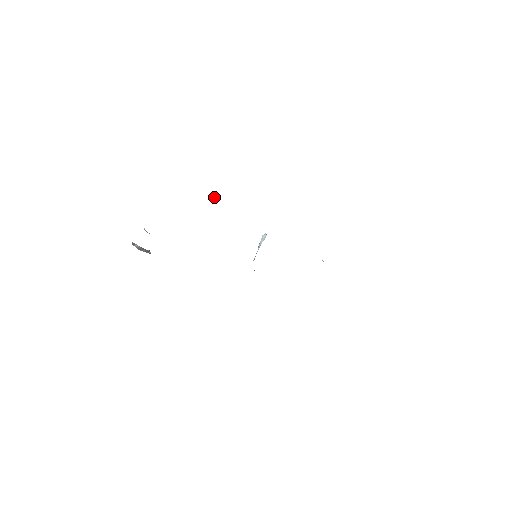
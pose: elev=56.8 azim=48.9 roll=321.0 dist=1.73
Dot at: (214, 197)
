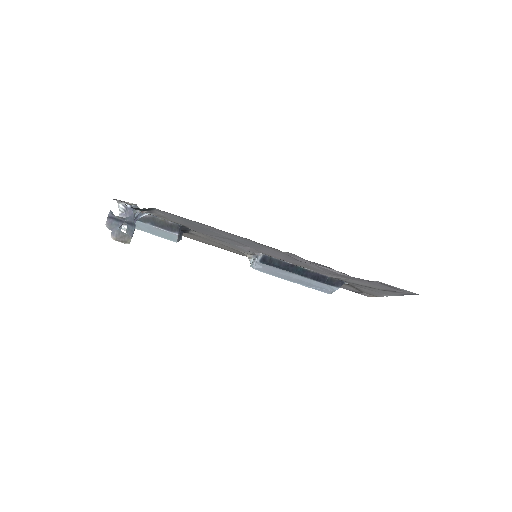
Dot at: (182, 234)
